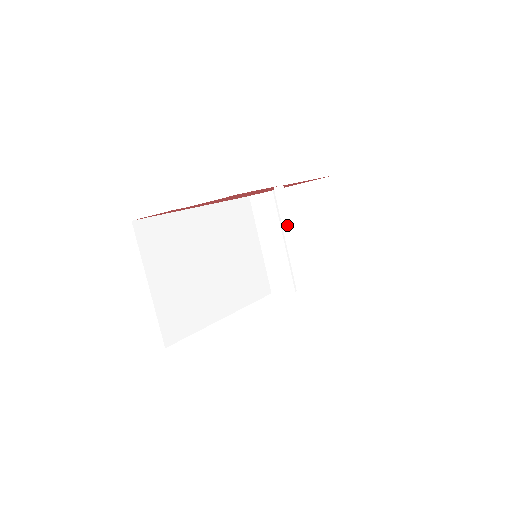
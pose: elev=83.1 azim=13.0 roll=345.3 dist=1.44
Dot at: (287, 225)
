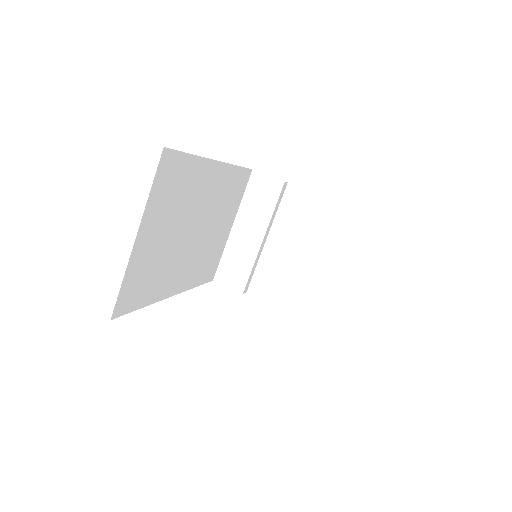
Dot at: (331, 257)
